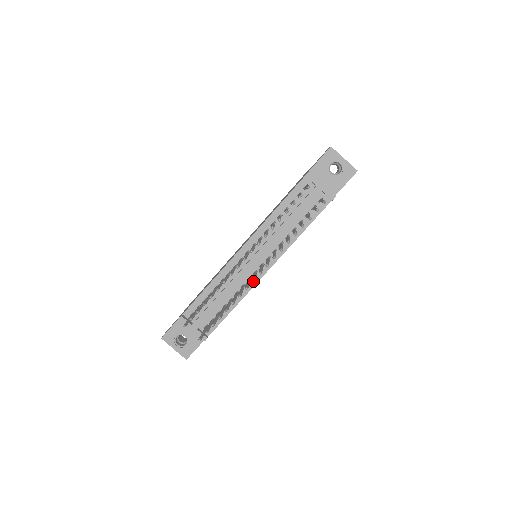
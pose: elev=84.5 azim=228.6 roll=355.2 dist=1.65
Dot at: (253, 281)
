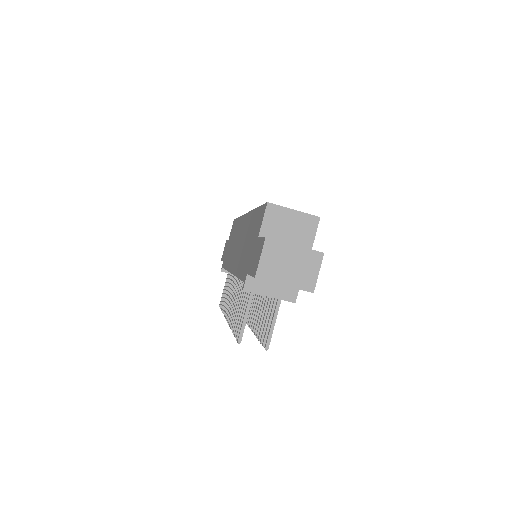
Dot at: occluded
